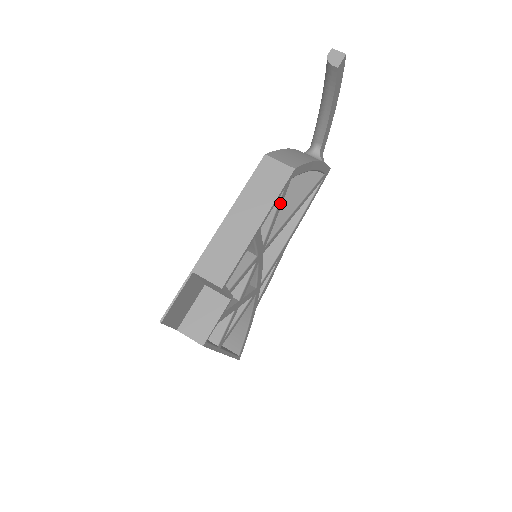
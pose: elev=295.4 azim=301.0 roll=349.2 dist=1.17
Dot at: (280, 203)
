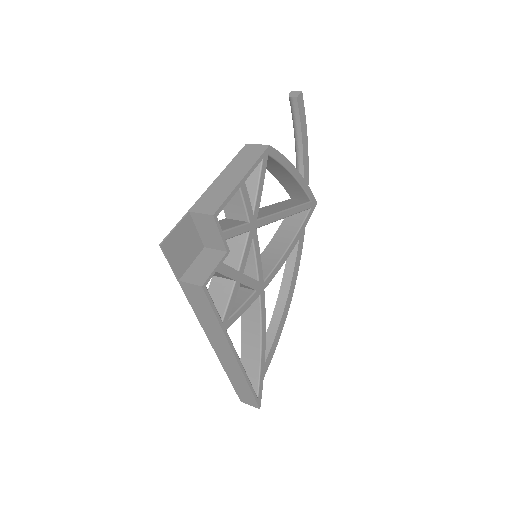
Dot at: (262, 174)
